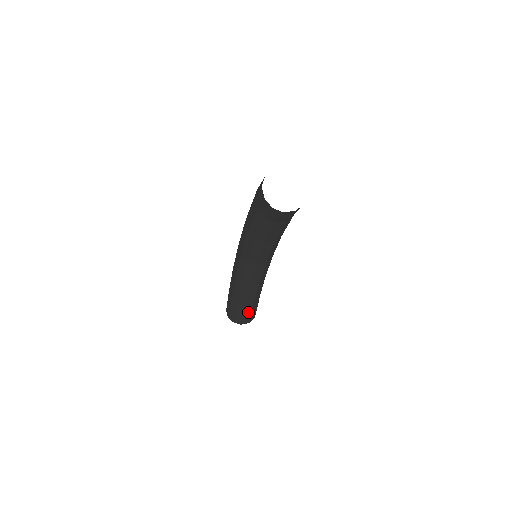
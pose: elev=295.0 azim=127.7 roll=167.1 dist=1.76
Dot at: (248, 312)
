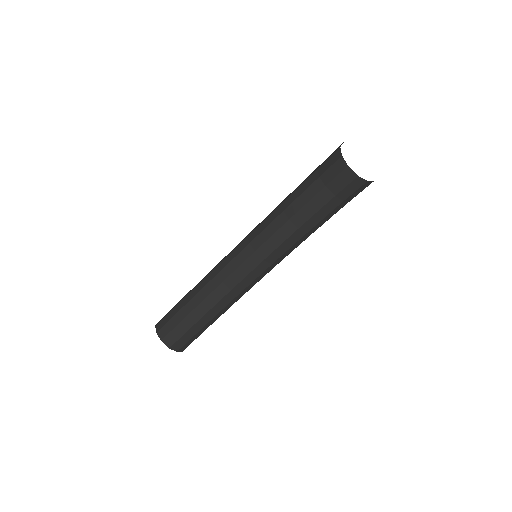
Dot at: (184, 328)
